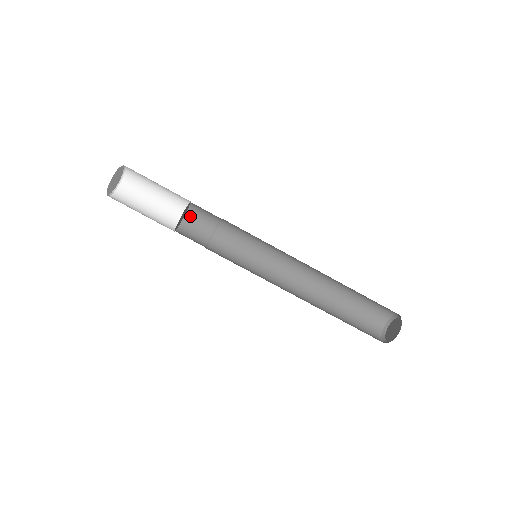
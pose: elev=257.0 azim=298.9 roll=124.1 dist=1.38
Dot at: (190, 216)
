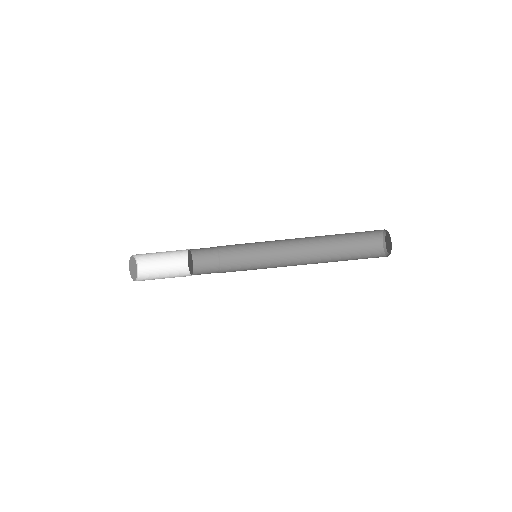
Dot at: (195, 253)
